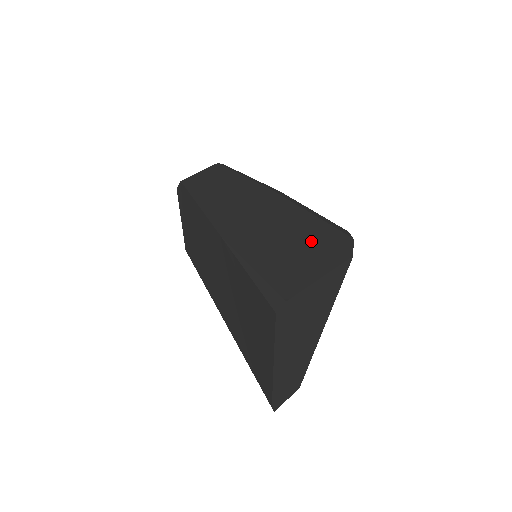
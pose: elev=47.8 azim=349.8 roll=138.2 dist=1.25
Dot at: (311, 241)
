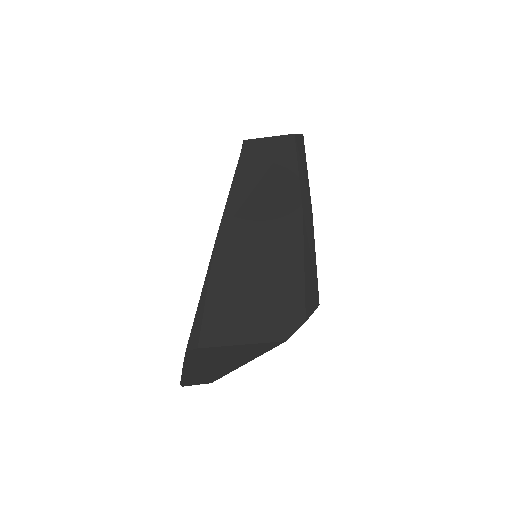
Dot at: (272, 299)
